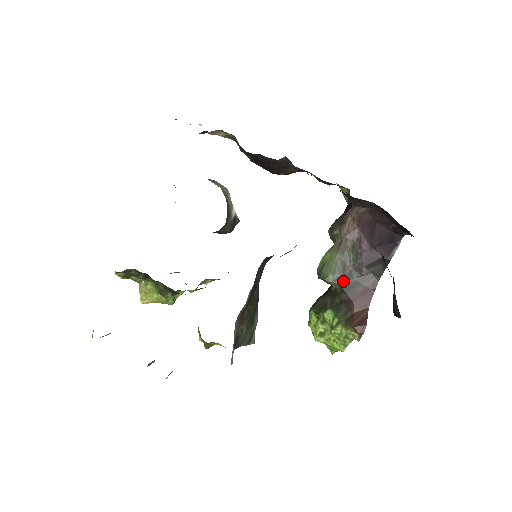
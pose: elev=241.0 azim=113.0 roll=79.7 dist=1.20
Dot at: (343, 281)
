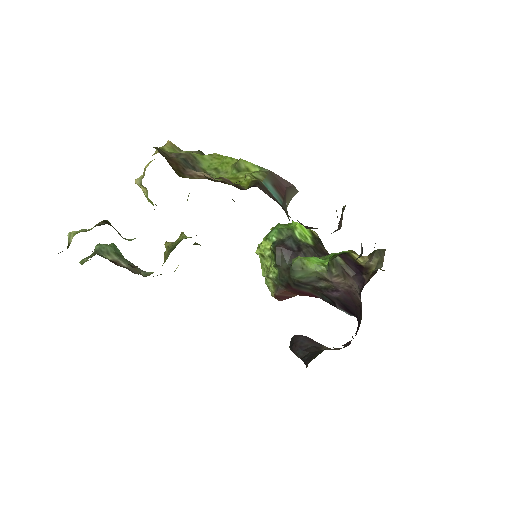
Dot at: (300, 283)
